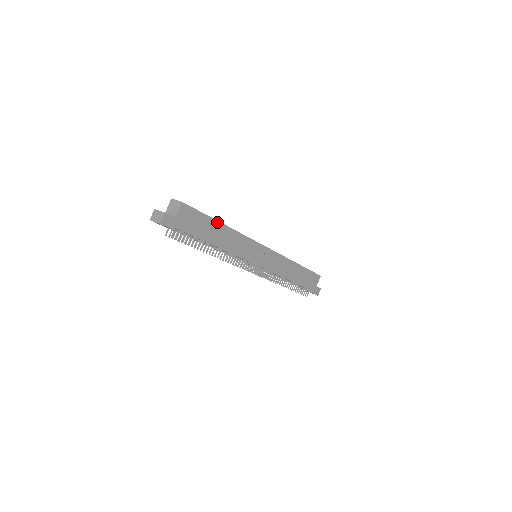
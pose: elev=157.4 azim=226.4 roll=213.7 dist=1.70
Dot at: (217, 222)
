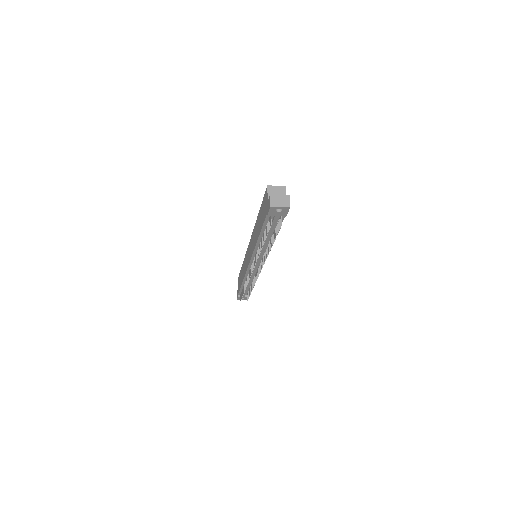
Dot at: occluded
